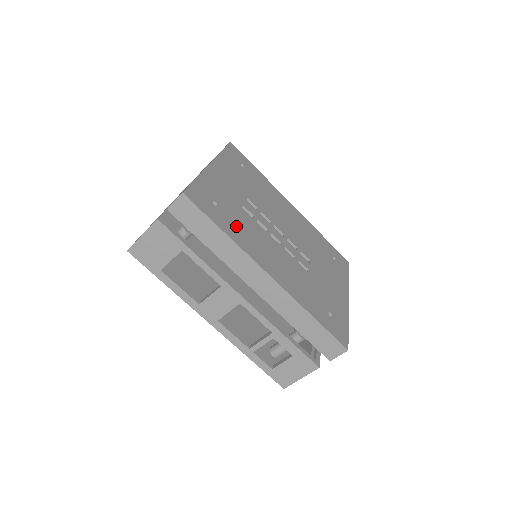
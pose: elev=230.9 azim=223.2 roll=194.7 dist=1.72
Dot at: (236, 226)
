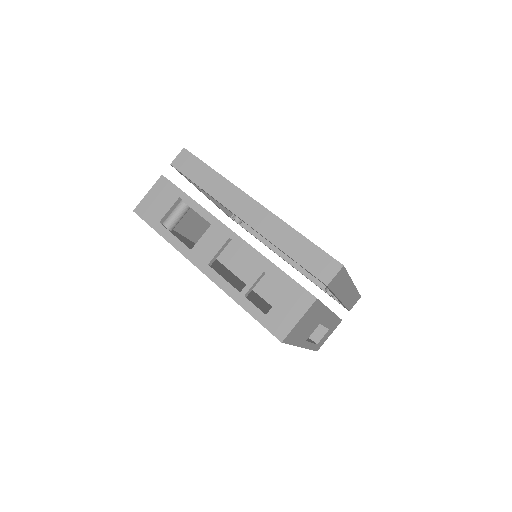
Dot at: occluded
